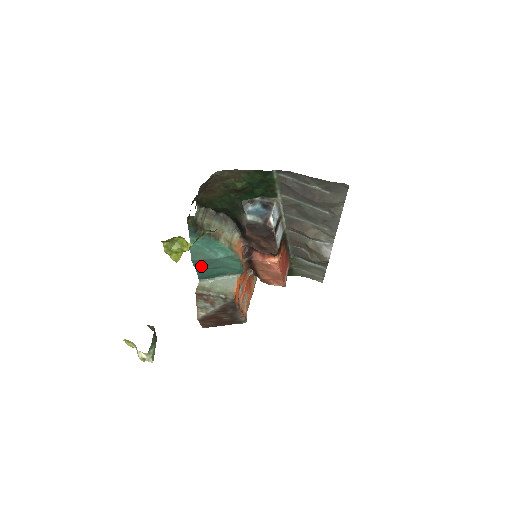
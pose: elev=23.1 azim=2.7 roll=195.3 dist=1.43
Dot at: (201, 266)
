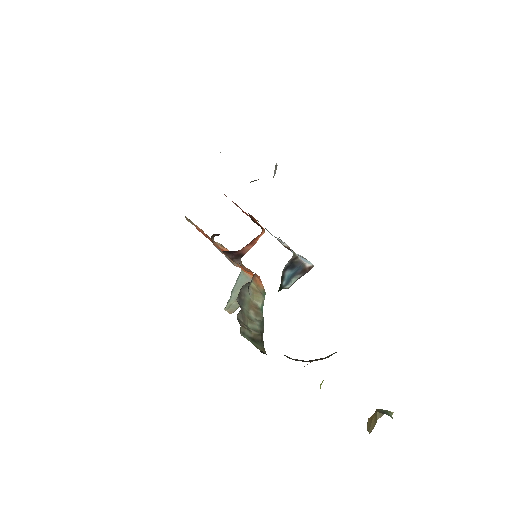
Dot at: occluded
